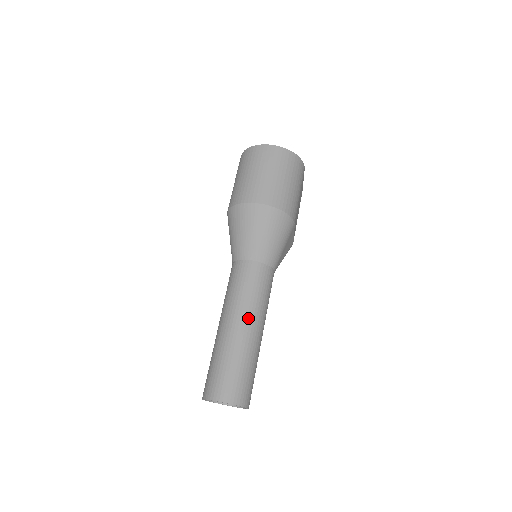
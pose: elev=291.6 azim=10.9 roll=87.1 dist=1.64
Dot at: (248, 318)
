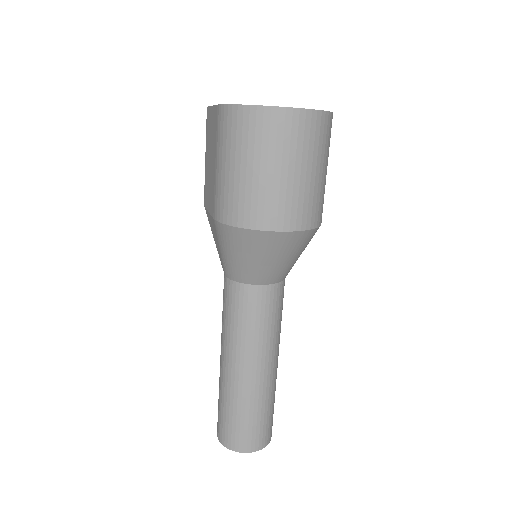
Dot at: (266, 359)
